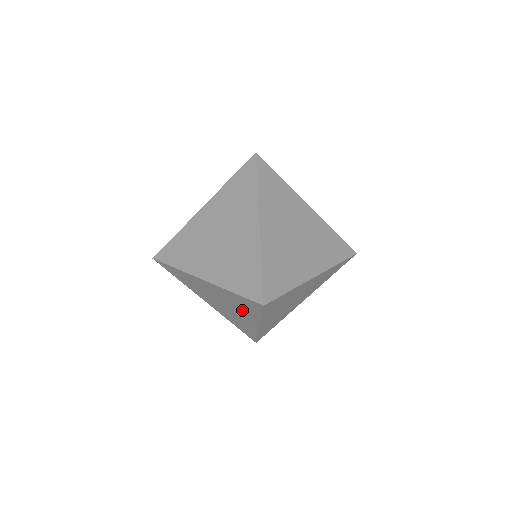
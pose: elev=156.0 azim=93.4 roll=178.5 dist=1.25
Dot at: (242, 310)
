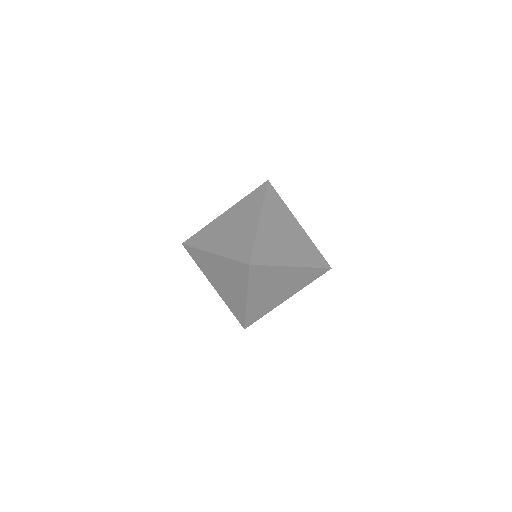
Dot at: occluded
